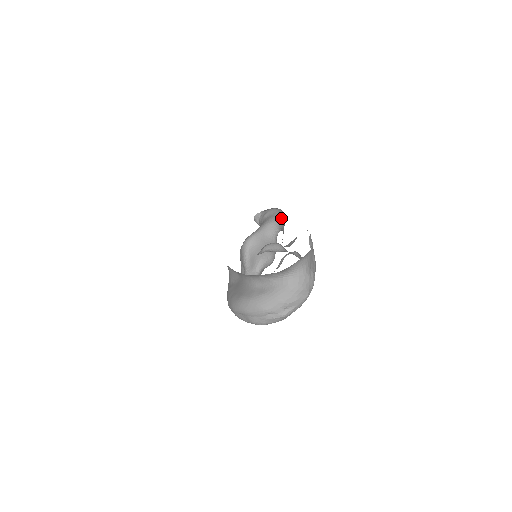
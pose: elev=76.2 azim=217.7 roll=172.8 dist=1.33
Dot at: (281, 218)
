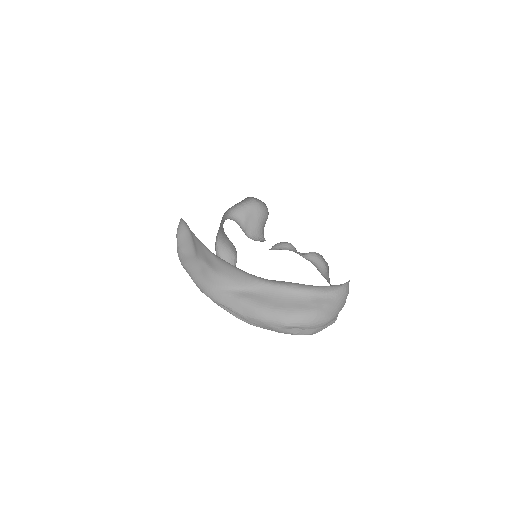
Dot at: (243, 206)
